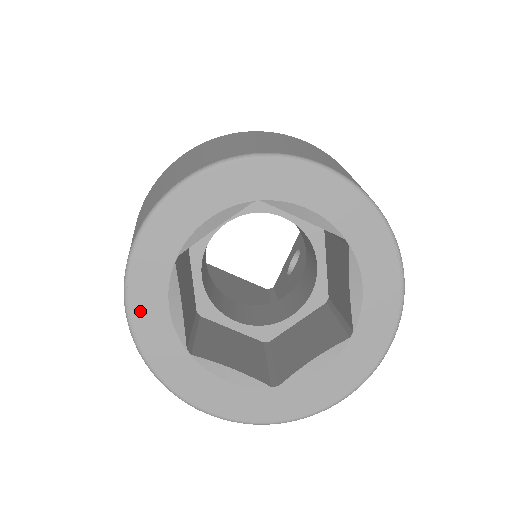
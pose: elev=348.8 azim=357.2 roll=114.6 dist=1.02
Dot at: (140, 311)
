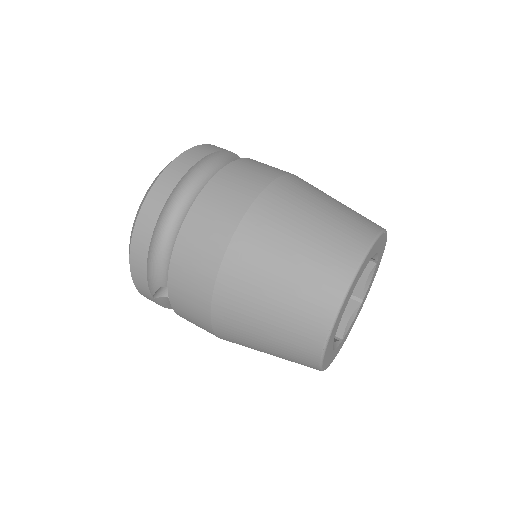
Dot at: (328, 364)
